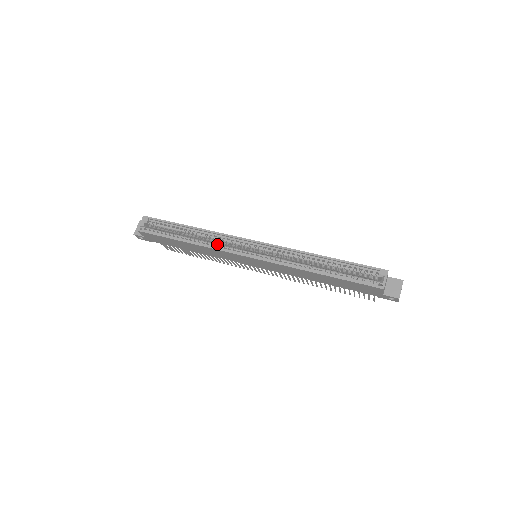
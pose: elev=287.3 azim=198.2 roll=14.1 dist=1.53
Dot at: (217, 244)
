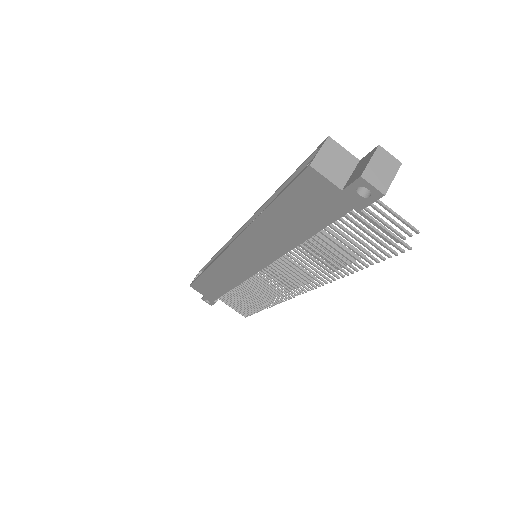
Dot at: occluded
